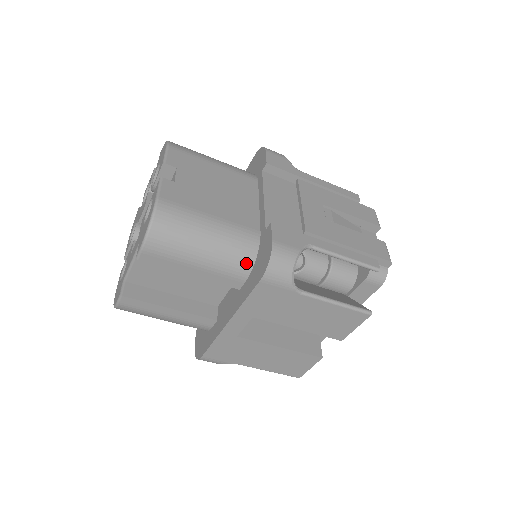
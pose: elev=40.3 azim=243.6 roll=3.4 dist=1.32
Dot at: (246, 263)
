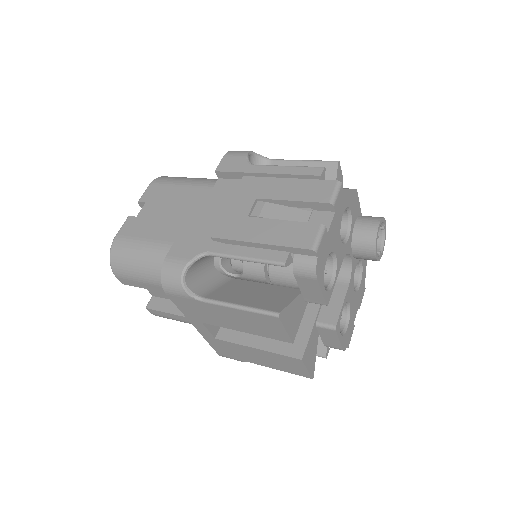
Dot at: occluded
